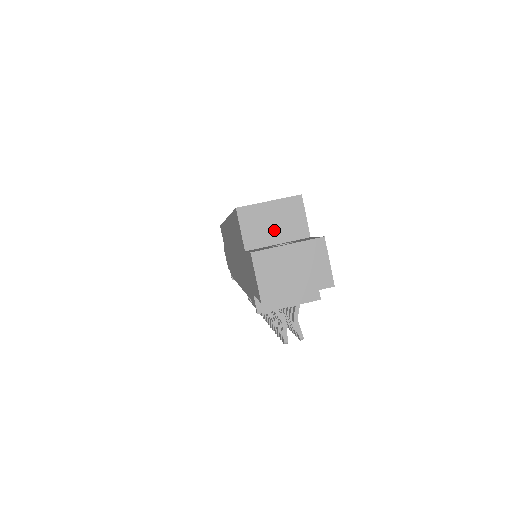
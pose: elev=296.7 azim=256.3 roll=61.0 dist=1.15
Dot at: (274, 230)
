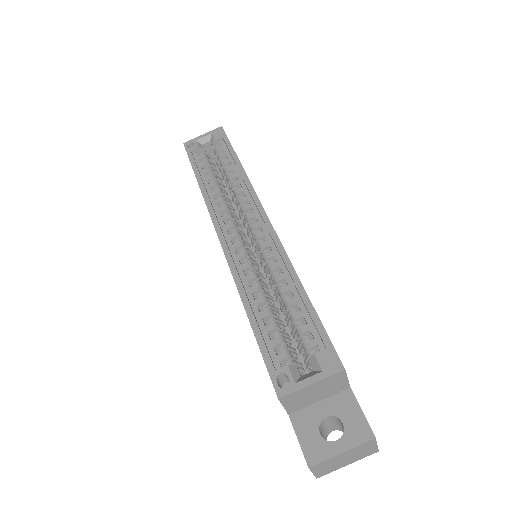
Dot at: (316, 396)
